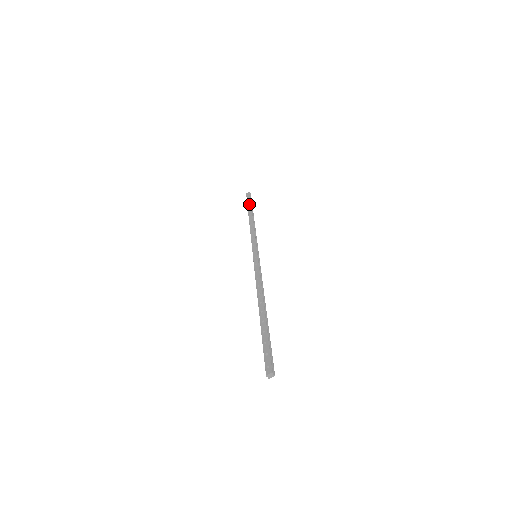
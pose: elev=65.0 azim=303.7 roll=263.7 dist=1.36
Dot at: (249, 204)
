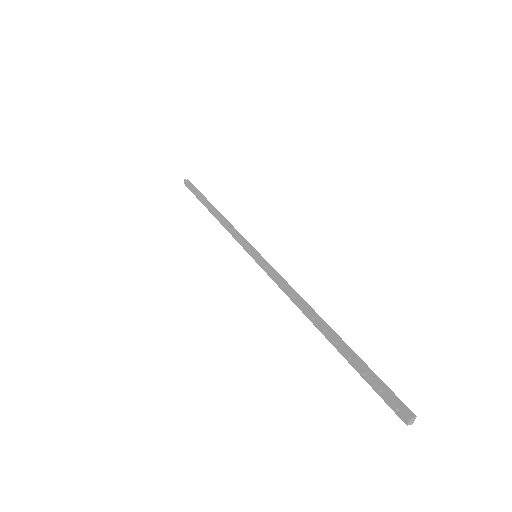
Dot at: (197, 195)
